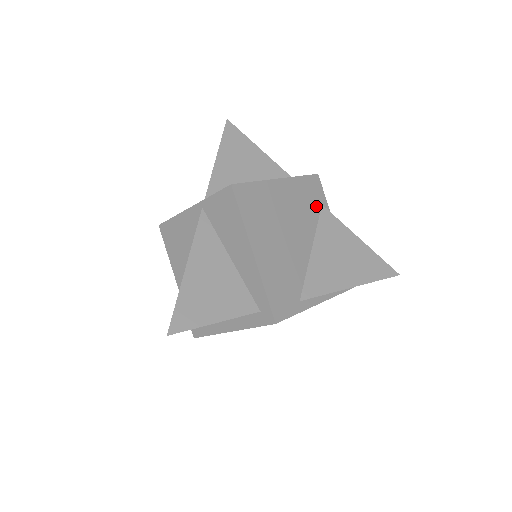
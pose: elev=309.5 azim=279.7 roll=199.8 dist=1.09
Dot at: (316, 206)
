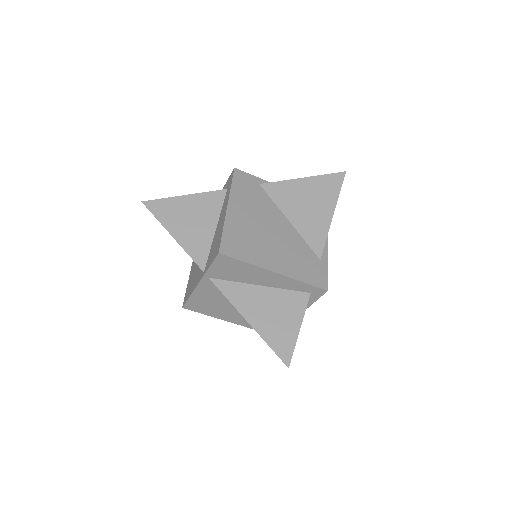
Dot at: (259, 190)
